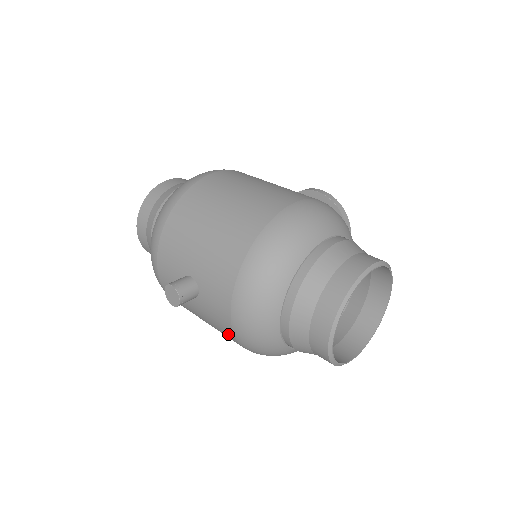
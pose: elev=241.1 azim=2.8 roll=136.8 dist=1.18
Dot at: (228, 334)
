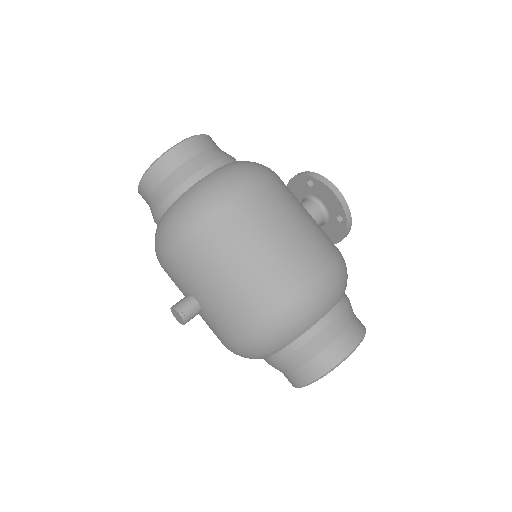
Dot at: occluded
